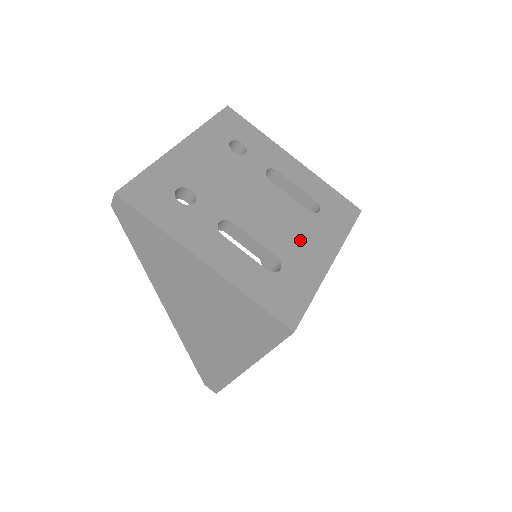
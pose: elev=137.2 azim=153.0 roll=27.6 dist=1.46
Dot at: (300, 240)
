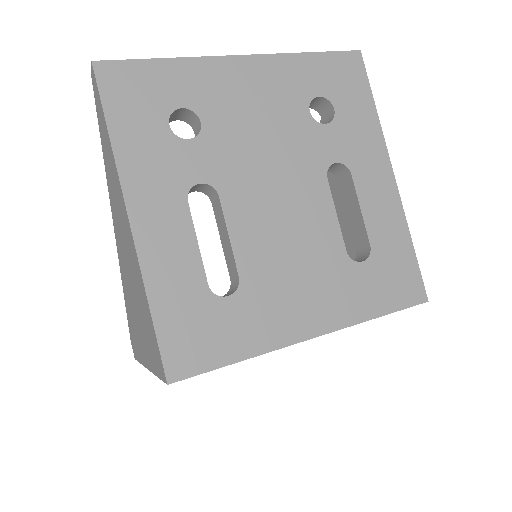
Dot at: (295, 279)
